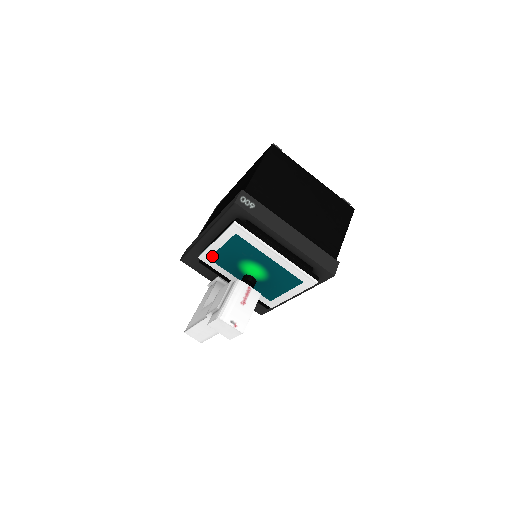
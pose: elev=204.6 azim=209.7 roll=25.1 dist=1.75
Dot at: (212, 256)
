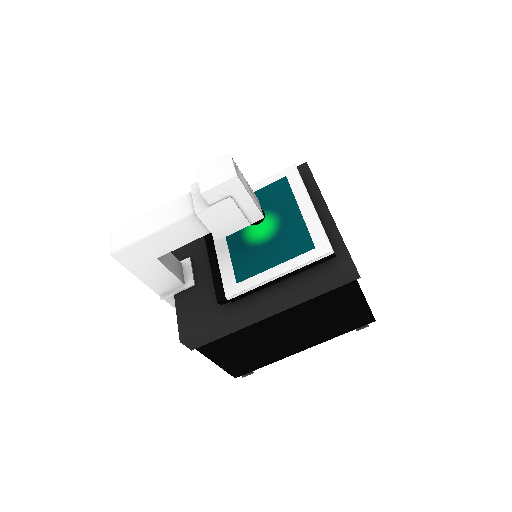
Dot at: occluded
